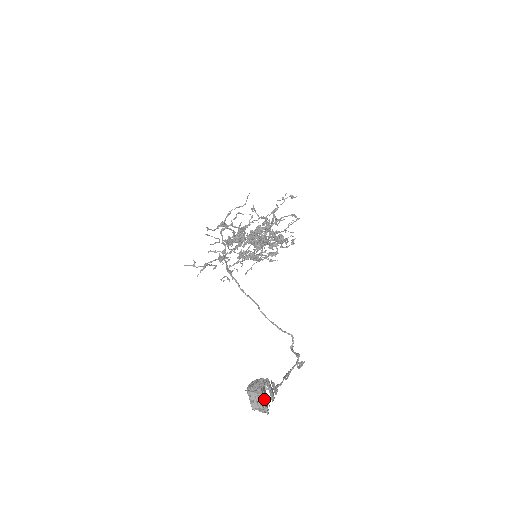
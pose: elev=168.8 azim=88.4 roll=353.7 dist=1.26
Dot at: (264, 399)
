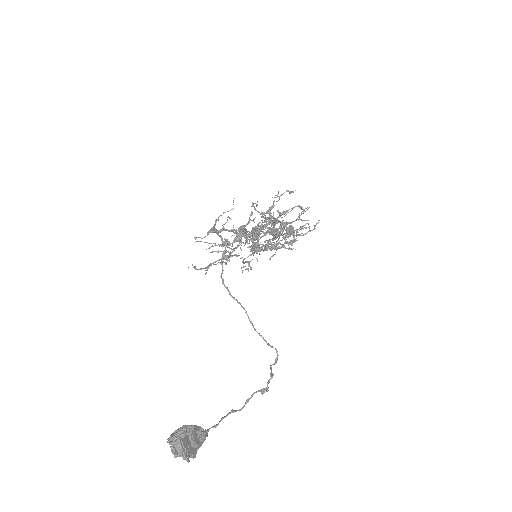
Dot at: (185, 448)
